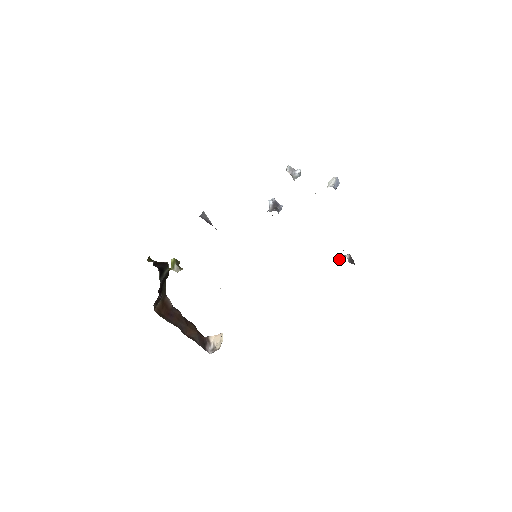
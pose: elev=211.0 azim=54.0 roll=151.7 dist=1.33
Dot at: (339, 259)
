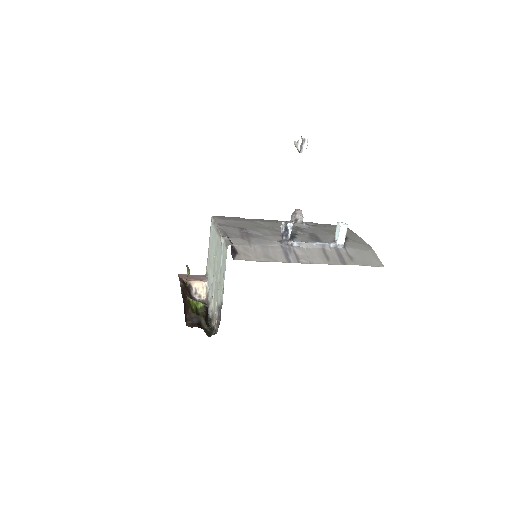
Dot at: (296, 220)
